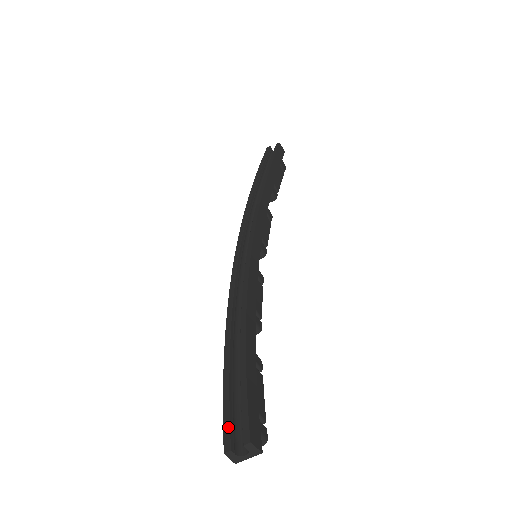
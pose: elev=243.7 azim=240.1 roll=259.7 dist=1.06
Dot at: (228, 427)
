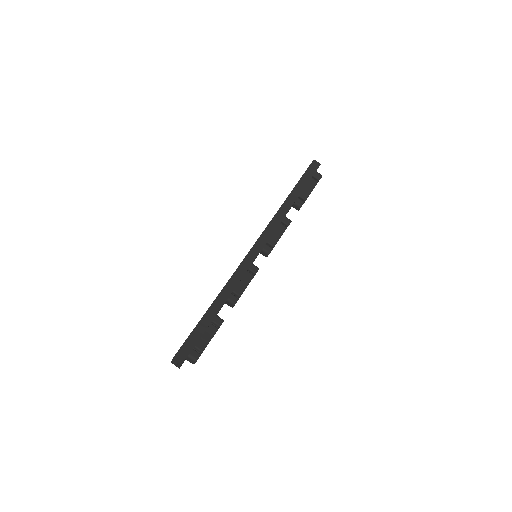
Dot at: occluded
